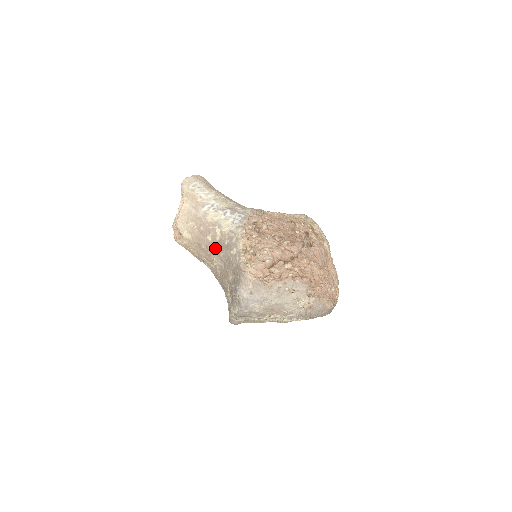
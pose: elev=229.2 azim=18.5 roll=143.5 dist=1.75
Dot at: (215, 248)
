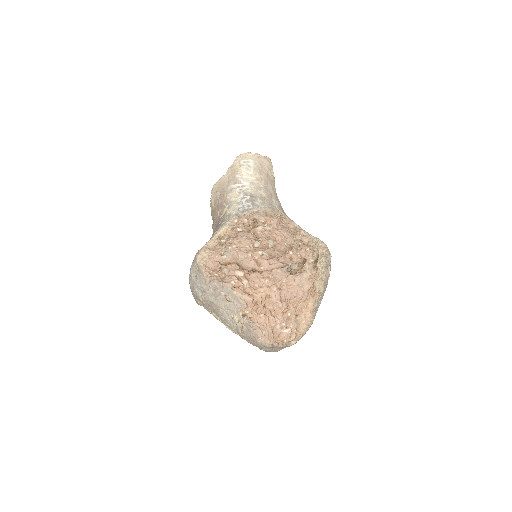
Dot at: (216, 224)
